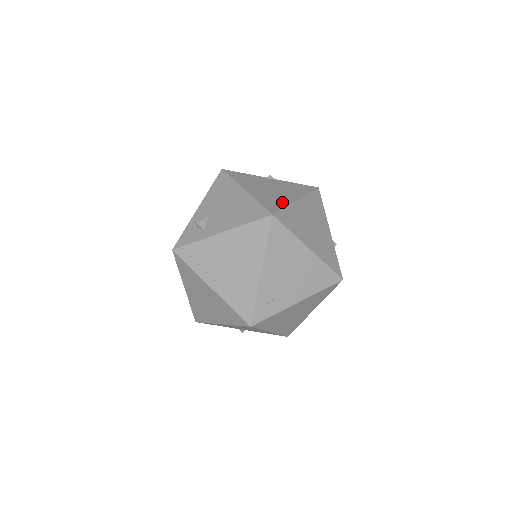
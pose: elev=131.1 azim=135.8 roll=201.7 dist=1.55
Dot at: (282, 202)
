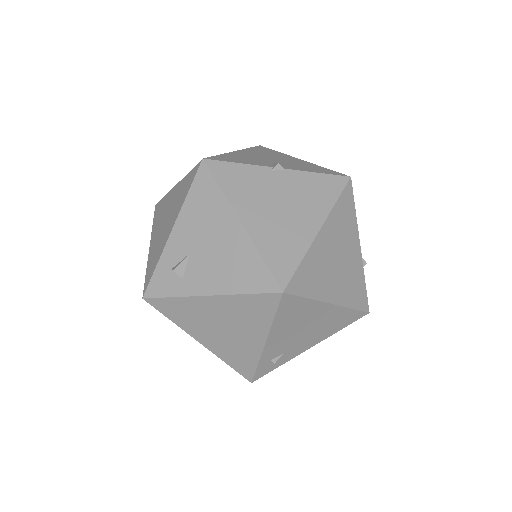
Dot at: (297, 246)
